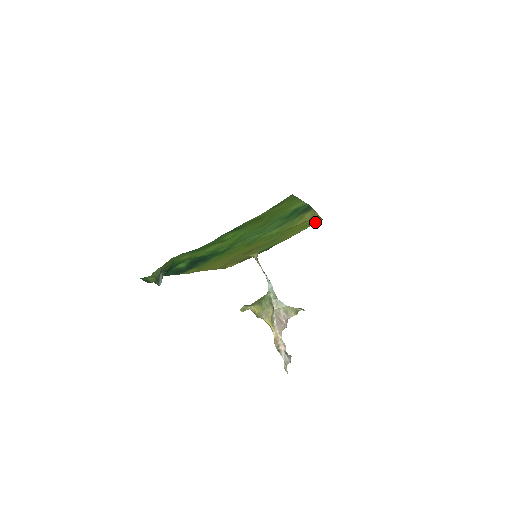
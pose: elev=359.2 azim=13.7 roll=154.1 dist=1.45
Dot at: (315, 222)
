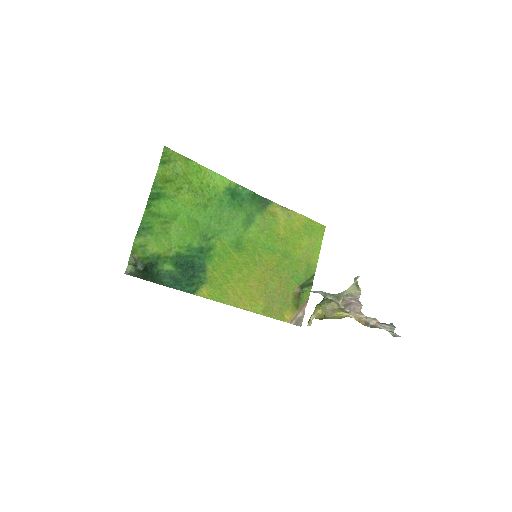
Dot at: (318, 231)
